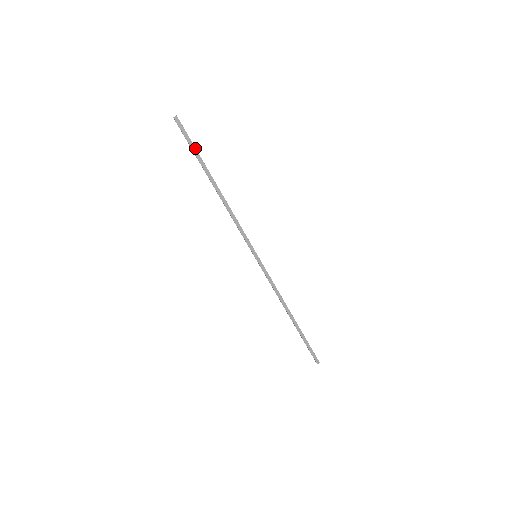
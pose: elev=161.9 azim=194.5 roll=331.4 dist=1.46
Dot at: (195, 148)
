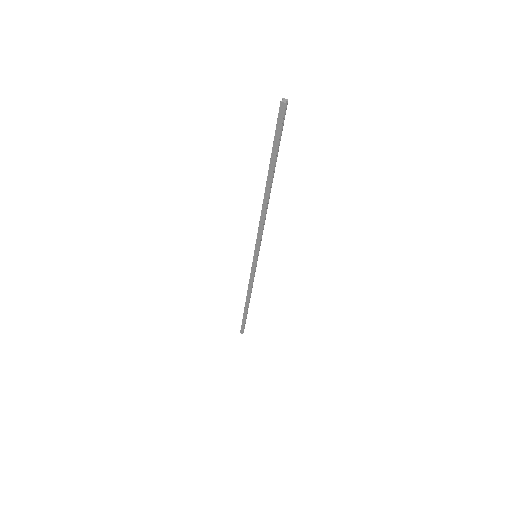
Dot at: (278, 147)
